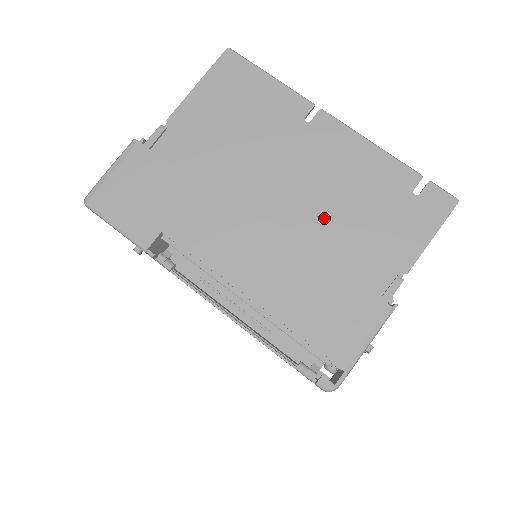
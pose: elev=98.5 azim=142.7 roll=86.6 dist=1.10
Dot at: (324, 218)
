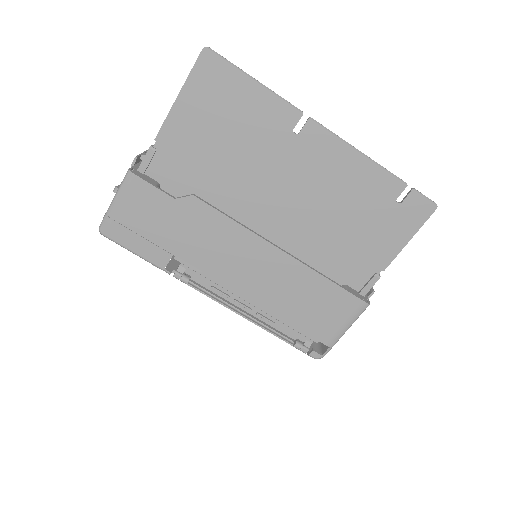
Dot at: (314, 228)
